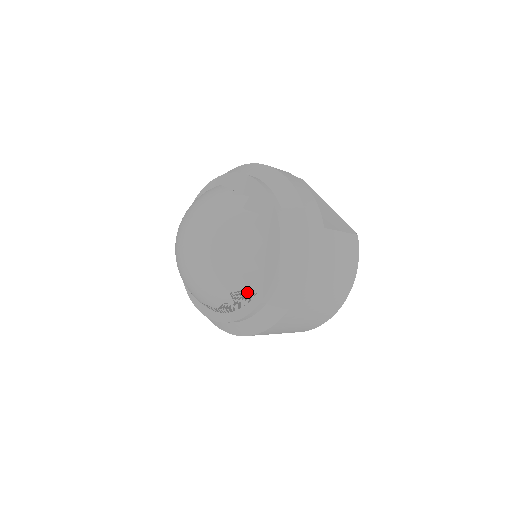
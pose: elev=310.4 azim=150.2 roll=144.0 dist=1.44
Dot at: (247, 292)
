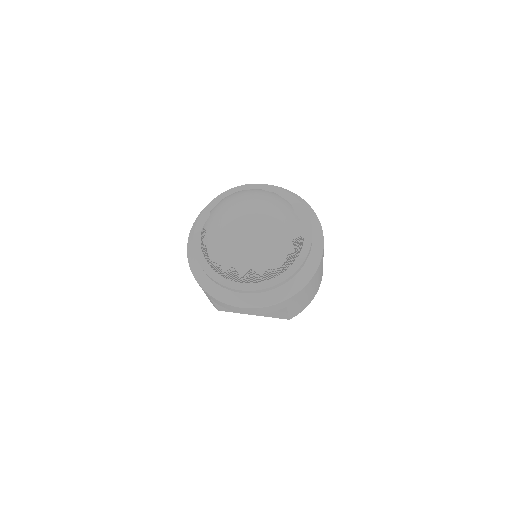
Dot at: (300, 238)
